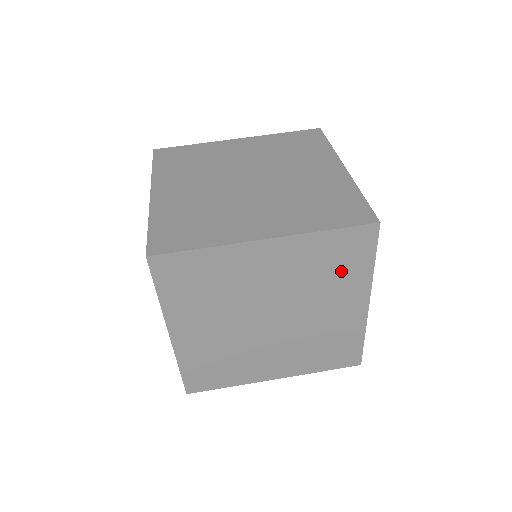
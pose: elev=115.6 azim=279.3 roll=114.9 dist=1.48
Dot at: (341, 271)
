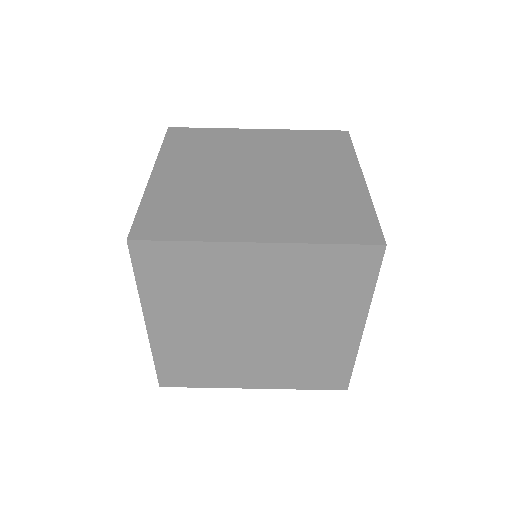
Dot at: occluded
